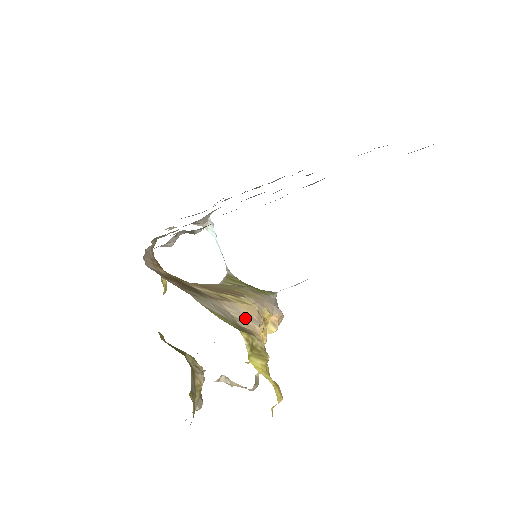
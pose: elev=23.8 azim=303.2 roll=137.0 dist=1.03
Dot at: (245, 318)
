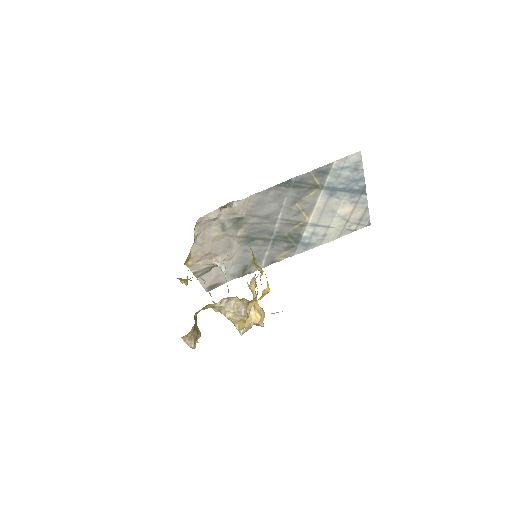
Dot at: occluded
